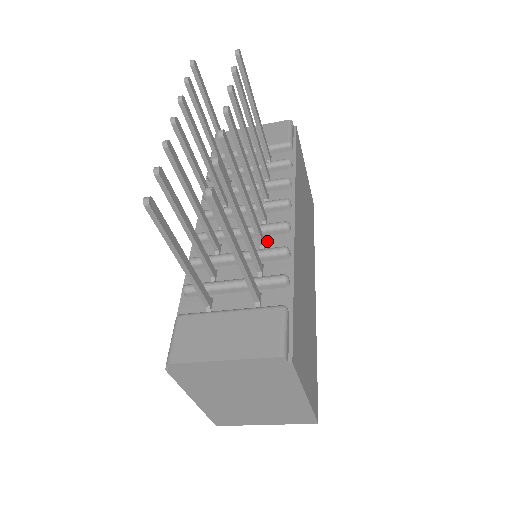
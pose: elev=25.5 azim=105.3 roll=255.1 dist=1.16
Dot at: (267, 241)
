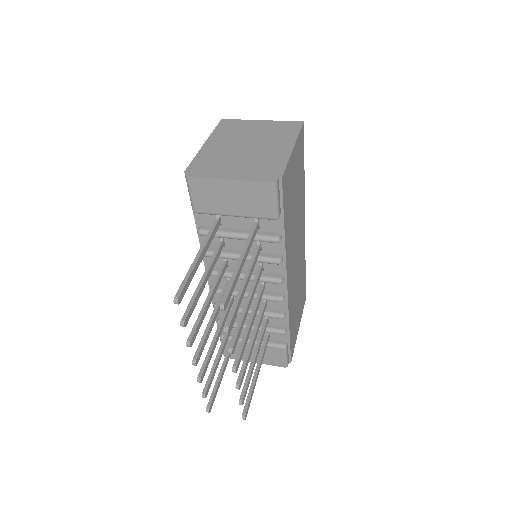
Dot at: occluded
